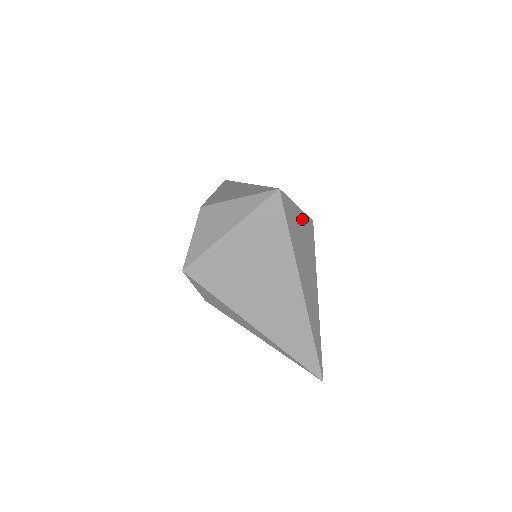
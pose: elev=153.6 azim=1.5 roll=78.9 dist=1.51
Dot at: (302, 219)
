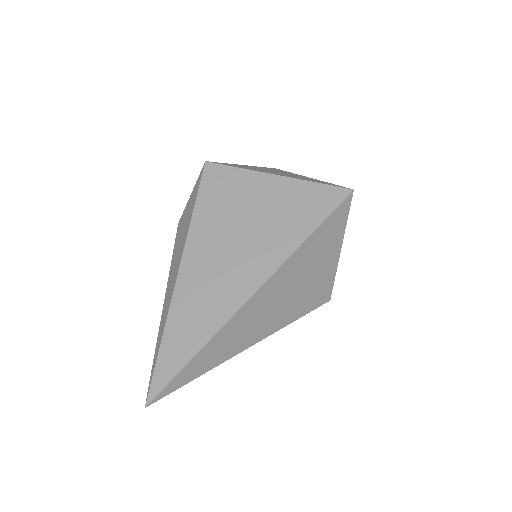
Dot at: (330, 266)
